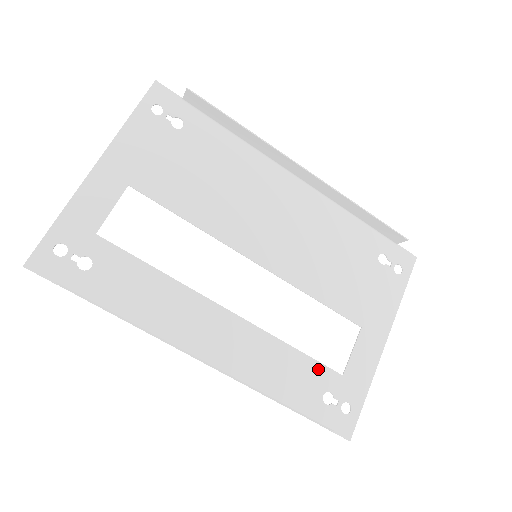
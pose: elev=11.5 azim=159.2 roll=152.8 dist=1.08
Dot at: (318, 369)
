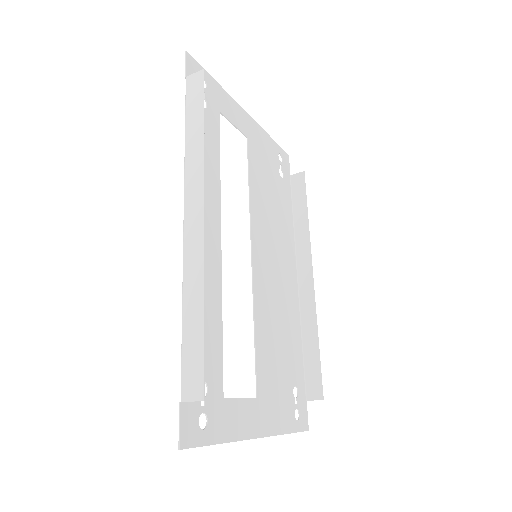
Dot at: (218, 361)
